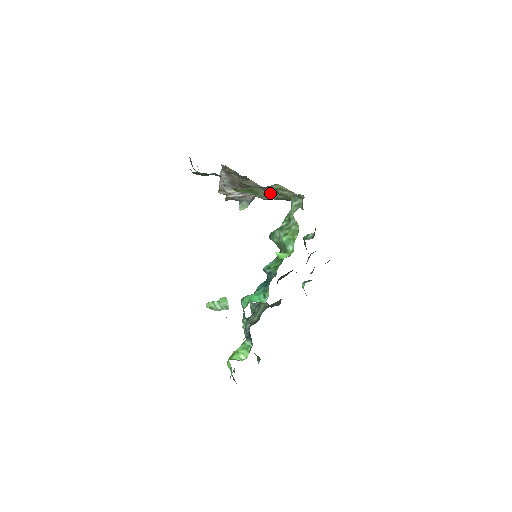
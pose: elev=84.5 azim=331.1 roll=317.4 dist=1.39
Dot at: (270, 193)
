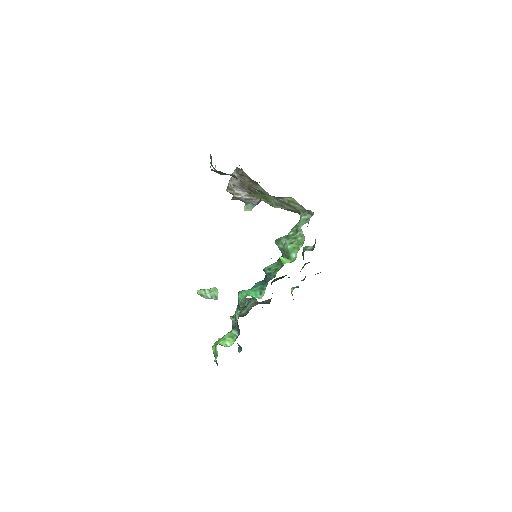
Dot at: (282, 203)
